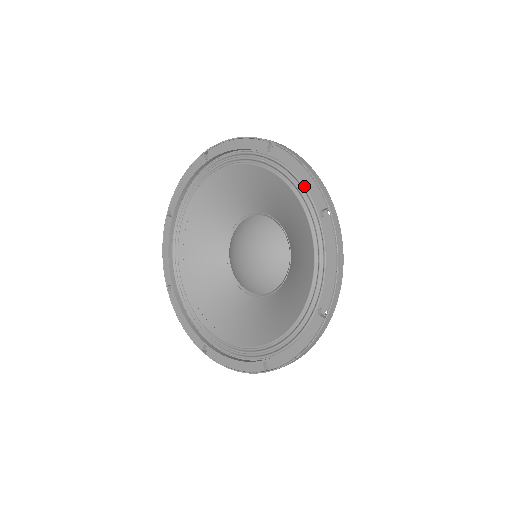
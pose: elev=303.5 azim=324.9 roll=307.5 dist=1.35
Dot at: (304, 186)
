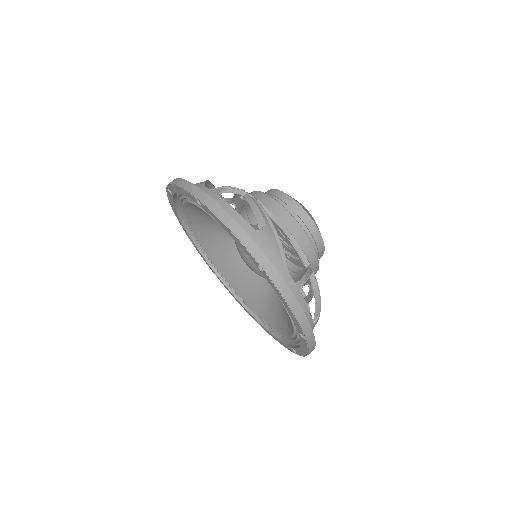
Dot at: occluded
